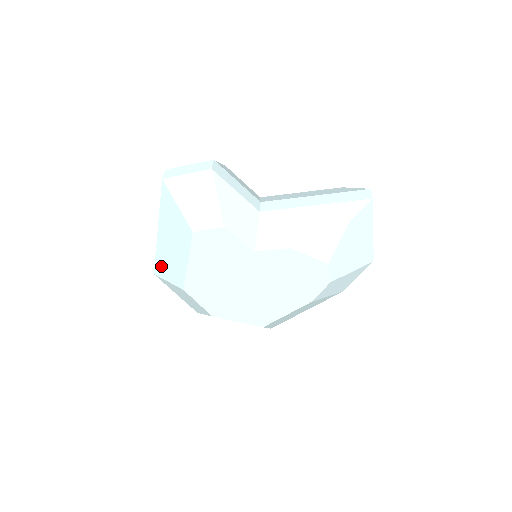
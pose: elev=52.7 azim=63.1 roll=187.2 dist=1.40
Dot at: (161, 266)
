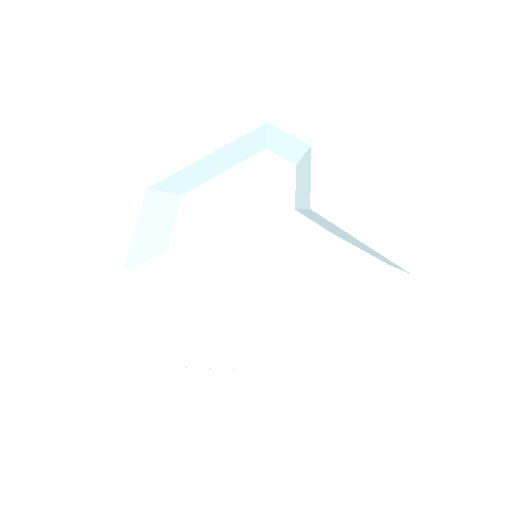
Dot at: (172, 180)
